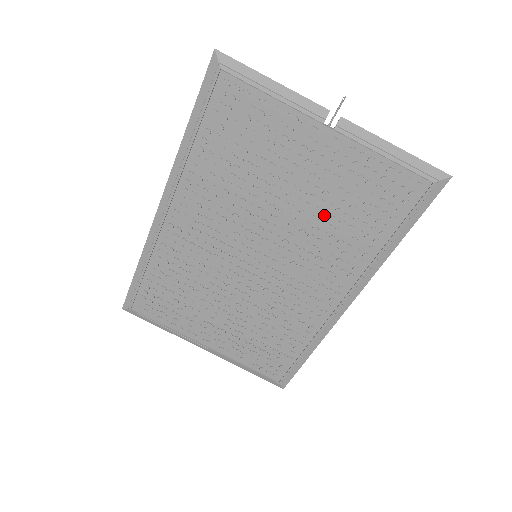
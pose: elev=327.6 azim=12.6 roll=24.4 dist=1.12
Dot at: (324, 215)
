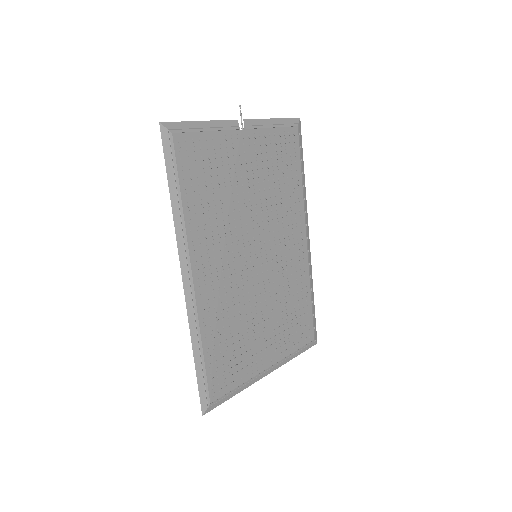
Dot at: (271, 189)
